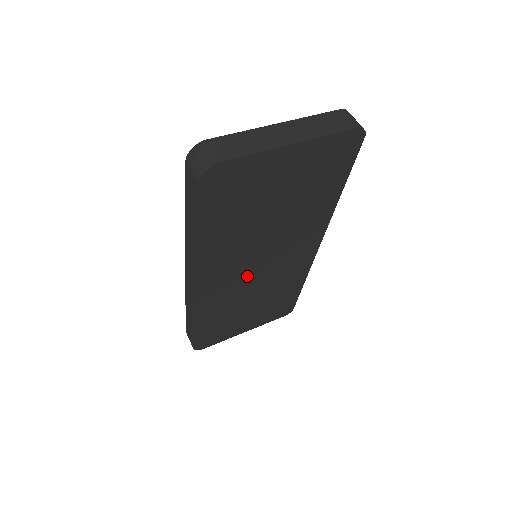
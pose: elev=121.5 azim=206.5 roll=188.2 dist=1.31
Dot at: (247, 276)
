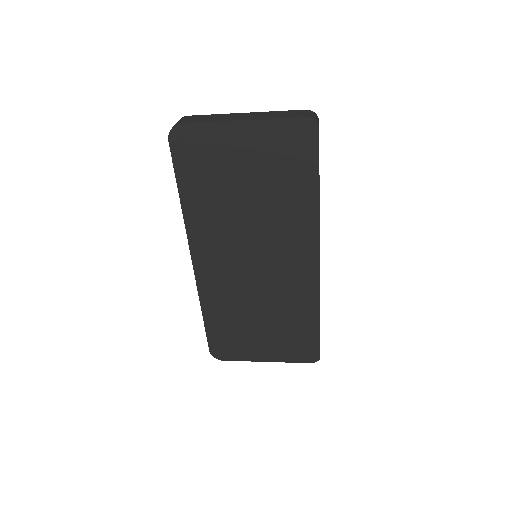
Dot at: (243, 271)
